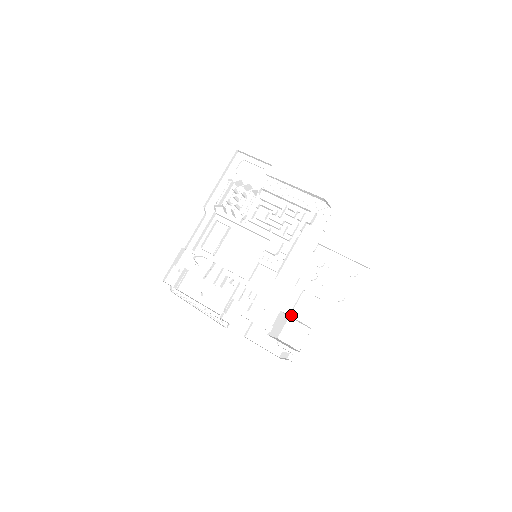
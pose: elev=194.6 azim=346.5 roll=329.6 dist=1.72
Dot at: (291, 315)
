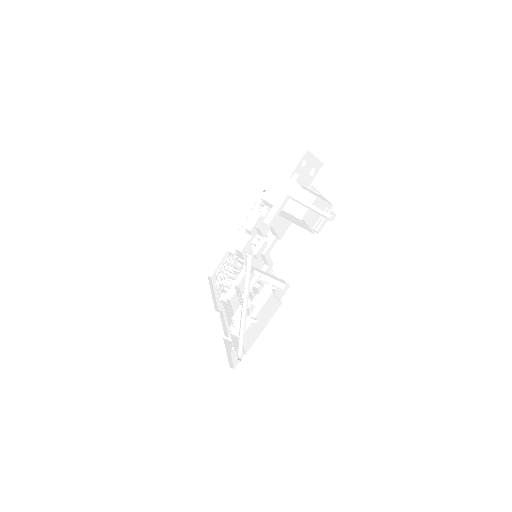
Dot at: (305, 220)
